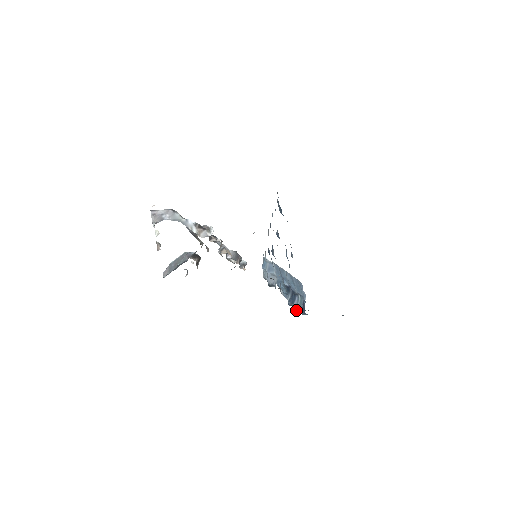
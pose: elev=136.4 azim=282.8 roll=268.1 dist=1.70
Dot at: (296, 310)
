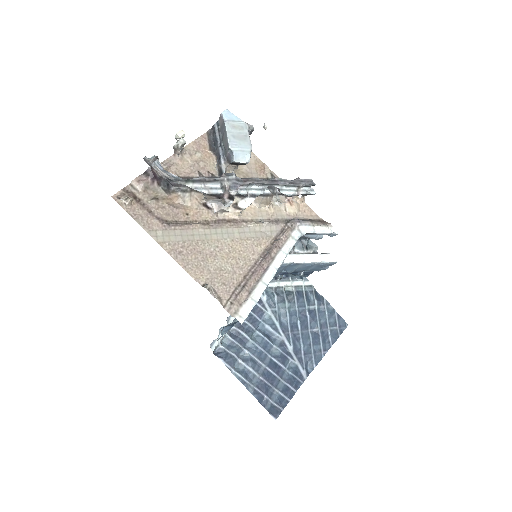
Dot at: (287, 275)
